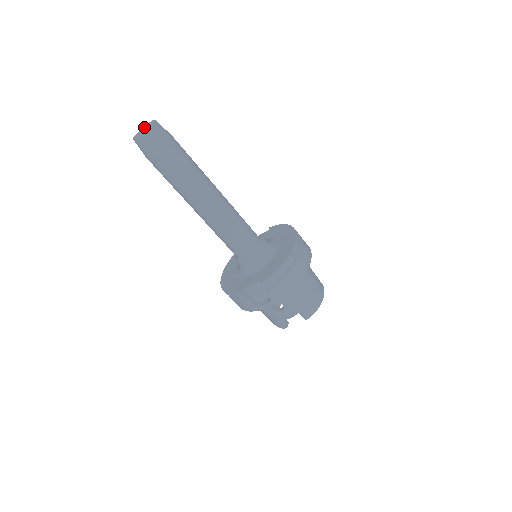
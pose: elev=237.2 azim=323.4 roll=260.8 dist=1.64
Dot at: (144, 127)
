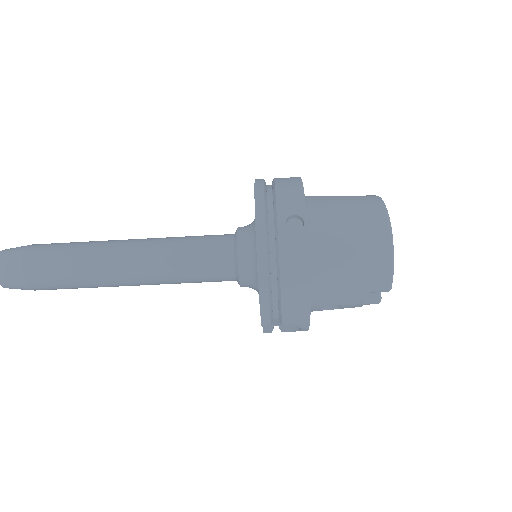
Dot at: occluded
